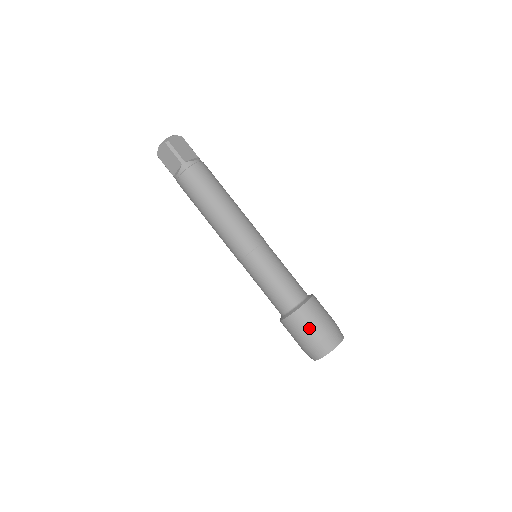
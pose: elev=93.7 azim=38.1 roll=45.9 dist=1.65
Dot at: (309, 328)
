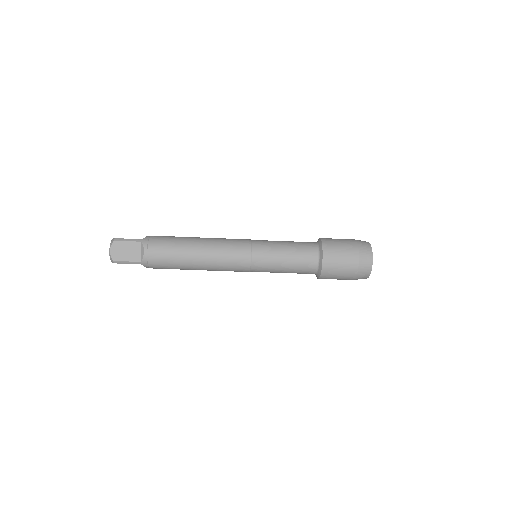
Dot at: (340, 276)
